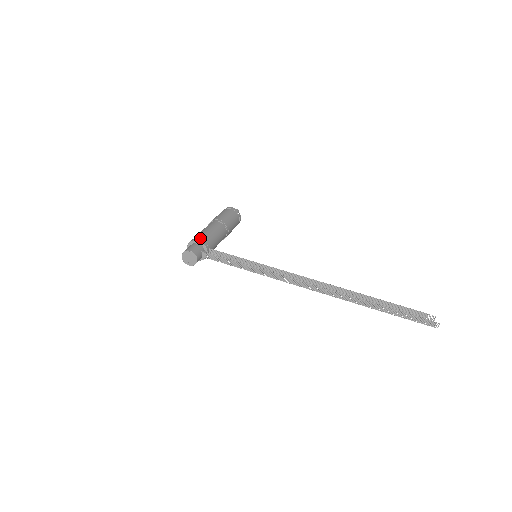
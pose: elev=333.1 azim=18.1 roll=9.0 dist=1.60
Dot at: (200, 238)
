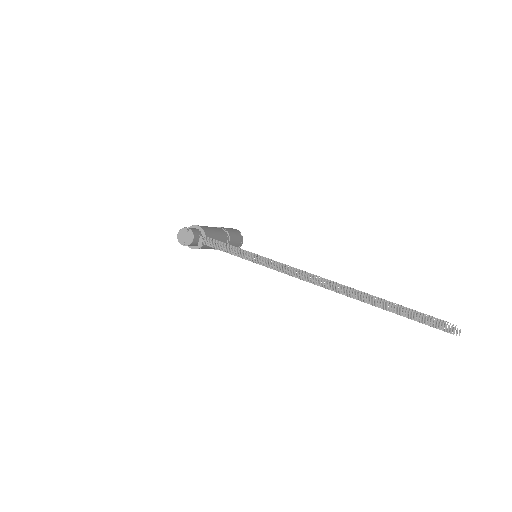
Dot at: occluded
